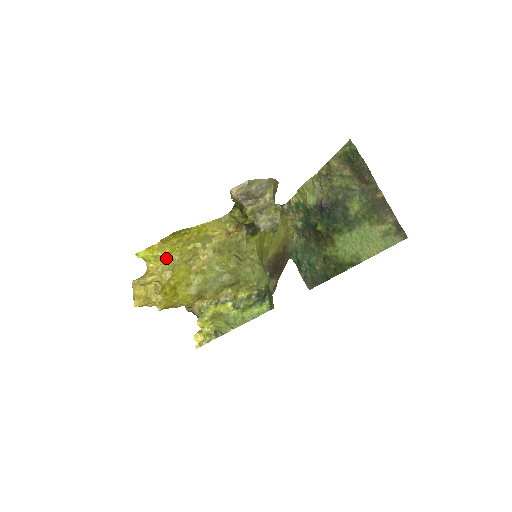
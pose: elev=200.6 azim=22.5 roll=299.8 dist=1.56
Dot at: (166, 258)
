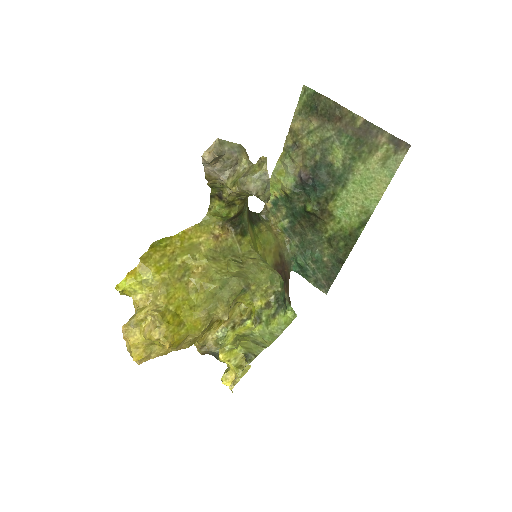
Dot at: (154, 280)
